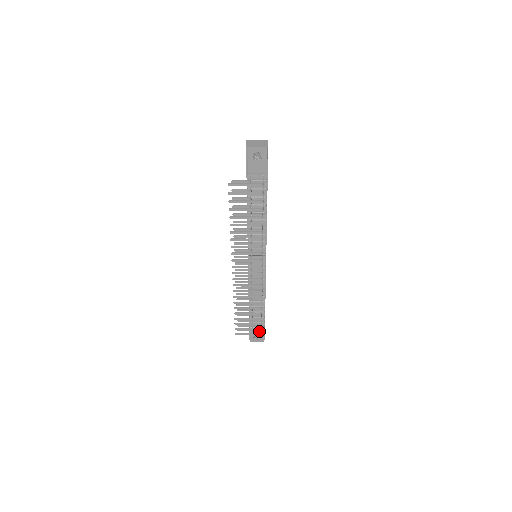
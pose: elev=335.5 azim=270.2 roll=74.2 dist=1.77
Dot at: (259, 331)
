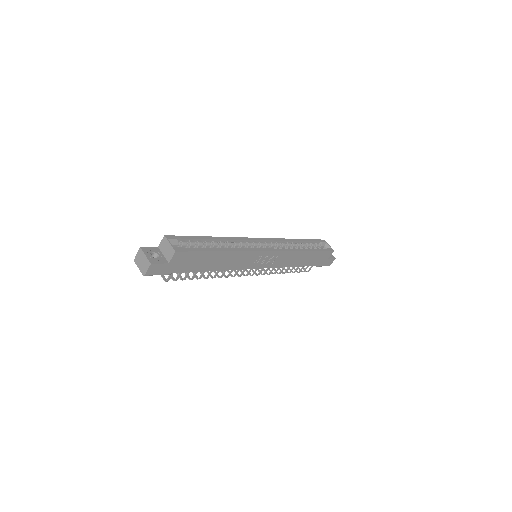
Dot at: occluded
